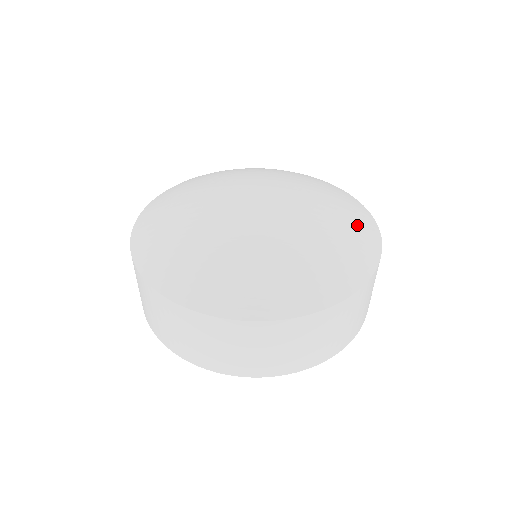
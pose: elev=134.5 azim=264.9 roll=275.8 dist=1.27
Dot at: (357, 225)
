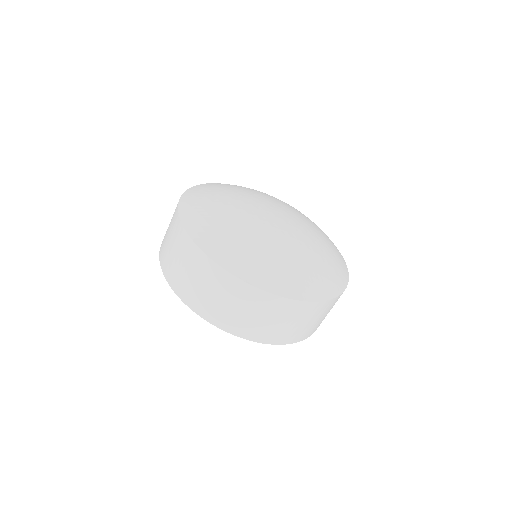
Dot at: (314, 278)
